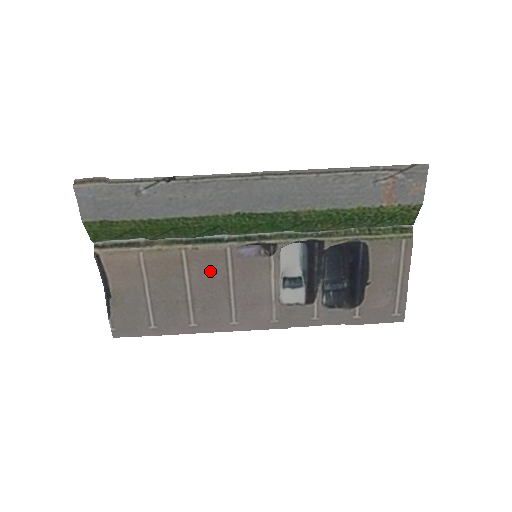
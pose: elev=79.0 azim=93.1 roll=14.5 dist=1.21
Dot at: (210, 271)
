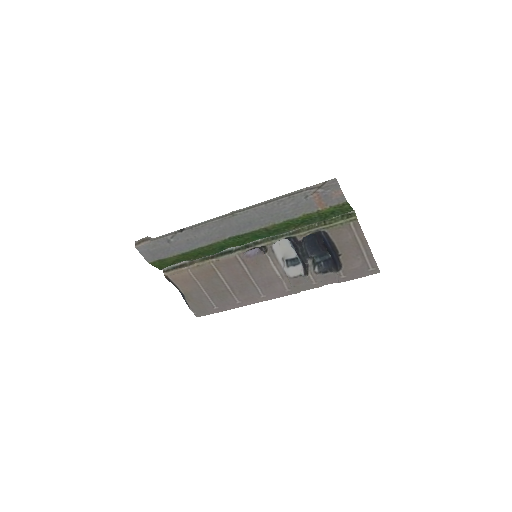
Dot at: (233, 270)
